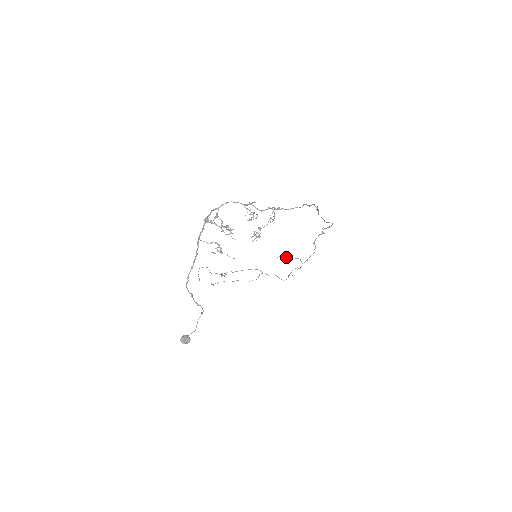
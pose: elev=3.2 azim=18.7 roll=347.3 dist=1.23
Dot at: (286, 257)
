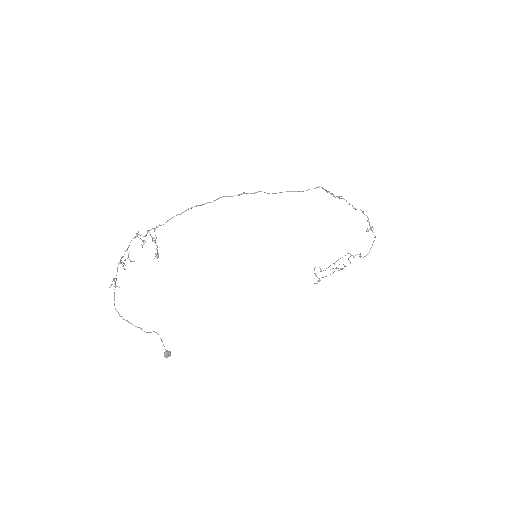
Dot at: (367, 229)
